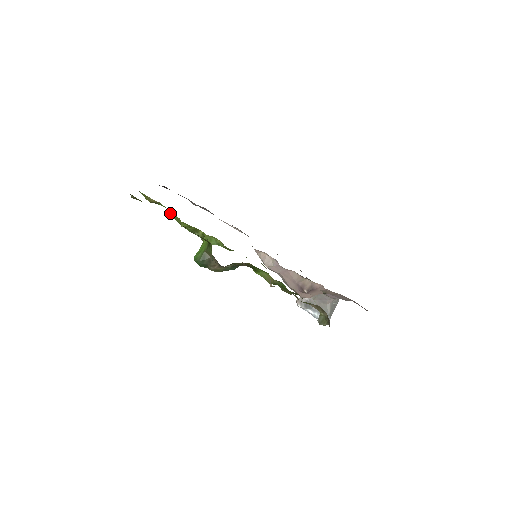
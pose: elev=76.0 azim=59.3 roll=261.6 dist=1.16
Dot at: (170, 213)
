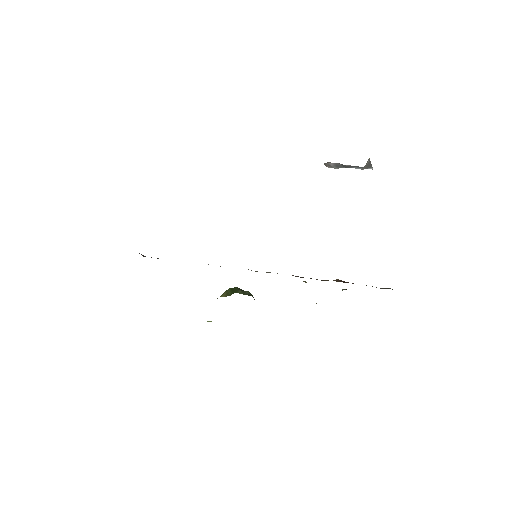
Dot at: occluded
